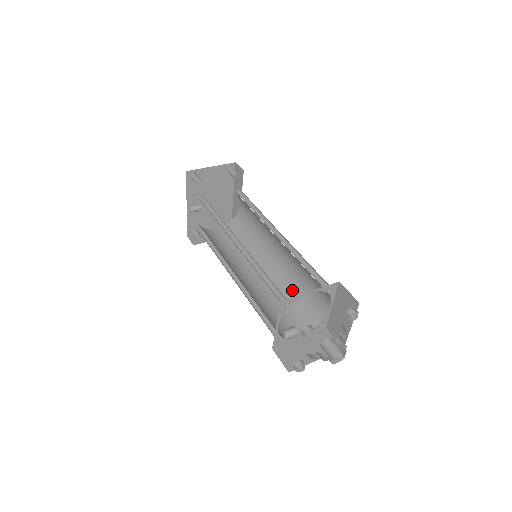
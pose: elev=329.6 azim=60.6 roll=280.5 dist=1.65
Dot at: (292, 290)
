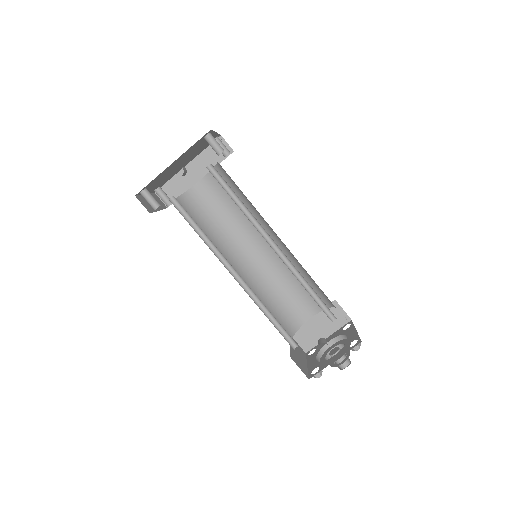
Dot at: (269, 295)
